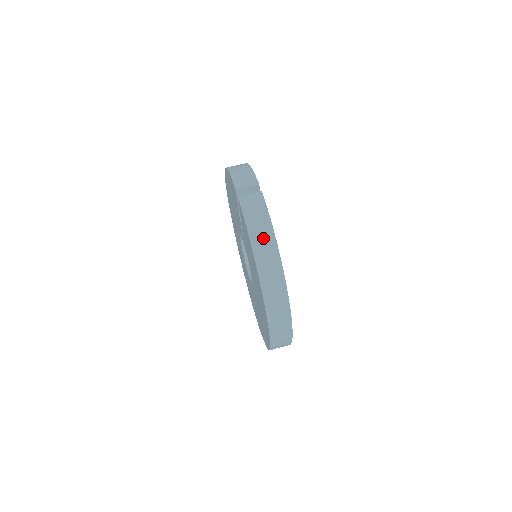
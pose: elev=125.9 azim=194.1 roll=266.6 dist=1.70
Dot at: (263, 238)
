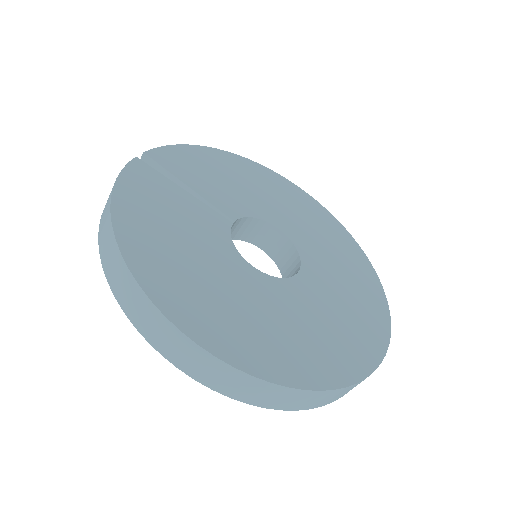
Dot at: (106, 208)
